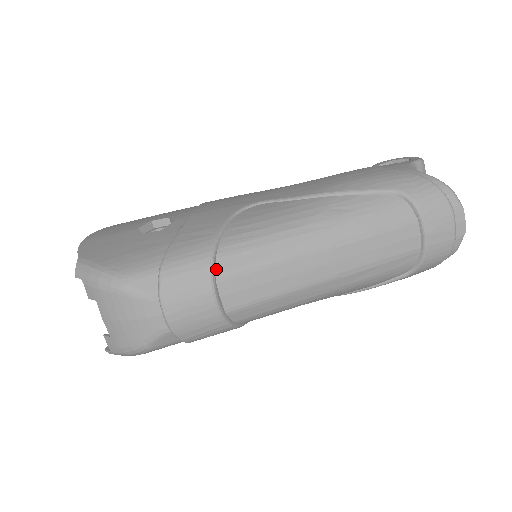
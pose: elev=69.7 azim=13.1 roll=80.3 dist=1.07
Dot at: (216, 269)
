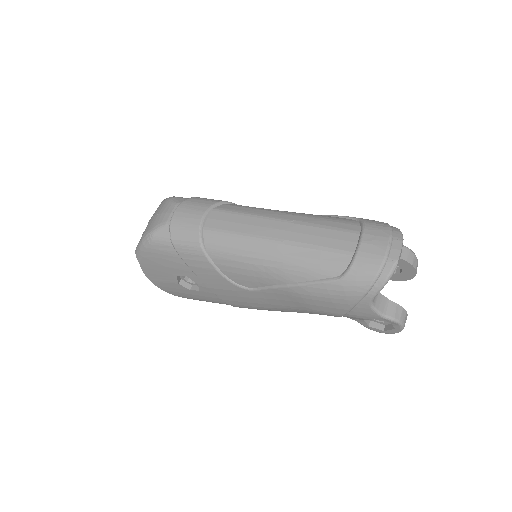
Dot at: (218, 206)
